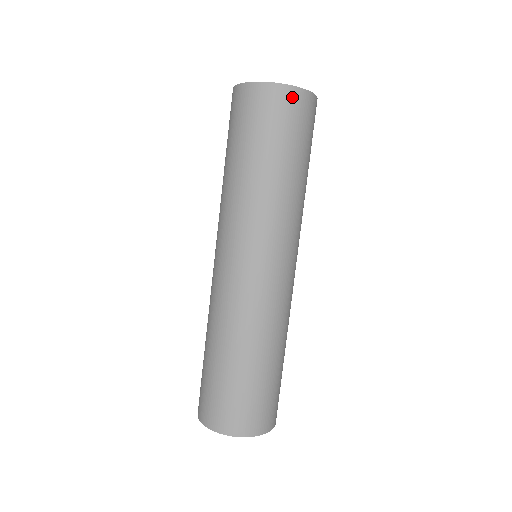
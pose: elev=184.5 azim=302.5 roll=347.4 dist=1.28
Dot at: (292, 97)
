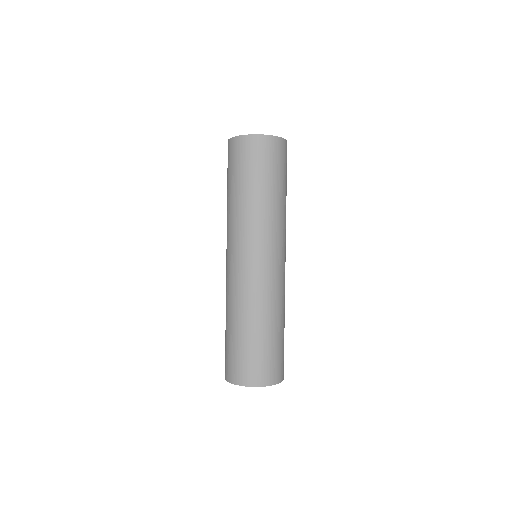
Dot at: (267, 142)
